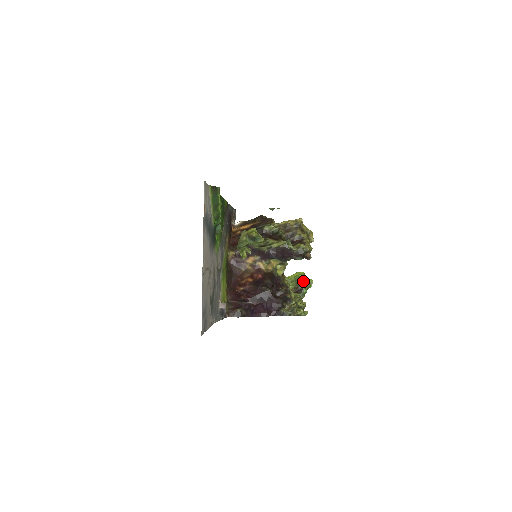
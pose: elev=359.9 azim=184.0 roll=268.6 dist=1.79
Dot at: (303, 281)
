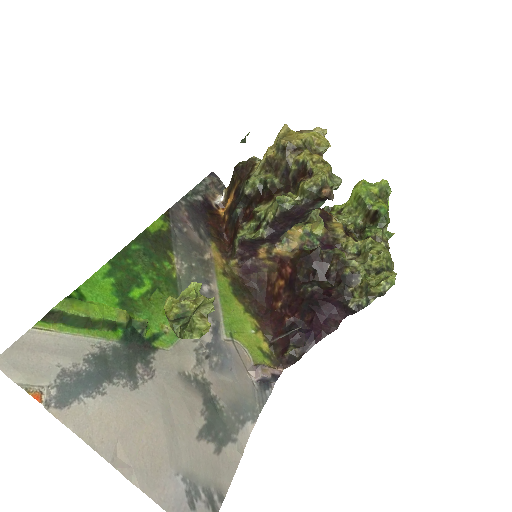
Dot at: (370, 196)
